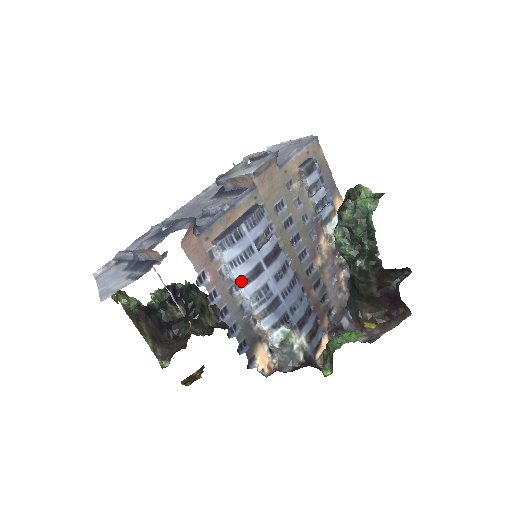
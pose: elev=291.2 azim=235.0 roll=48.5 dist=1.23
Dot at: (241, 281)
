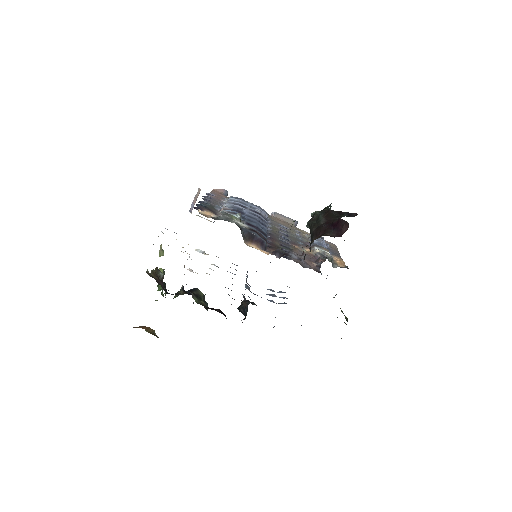
Dot at: (229, 202)
